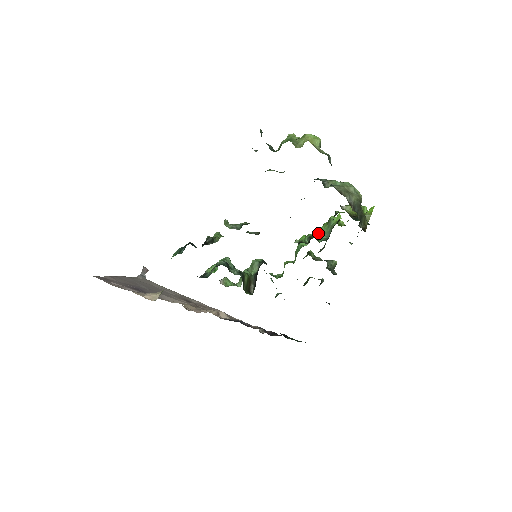
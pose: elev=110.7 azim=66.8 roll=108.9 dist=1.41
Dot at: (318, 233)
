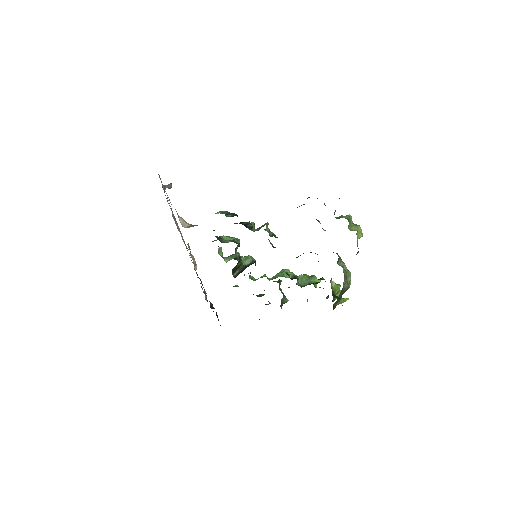
Dot at: (299, 277)
